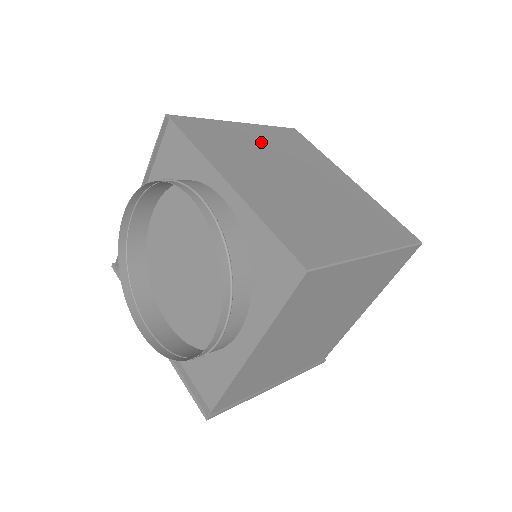
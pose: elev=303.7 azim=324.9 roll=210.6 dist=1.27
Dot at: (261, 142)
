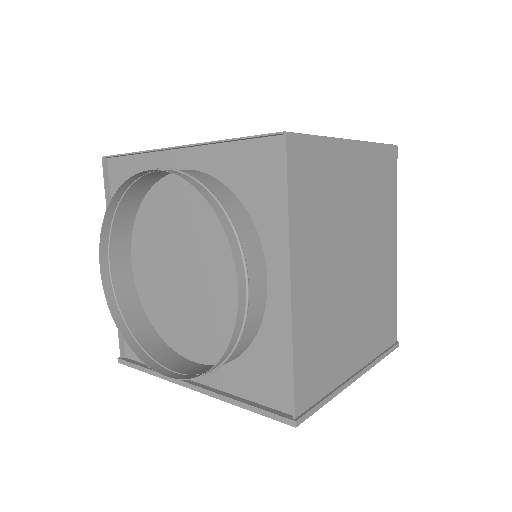
Dot at: occluded
